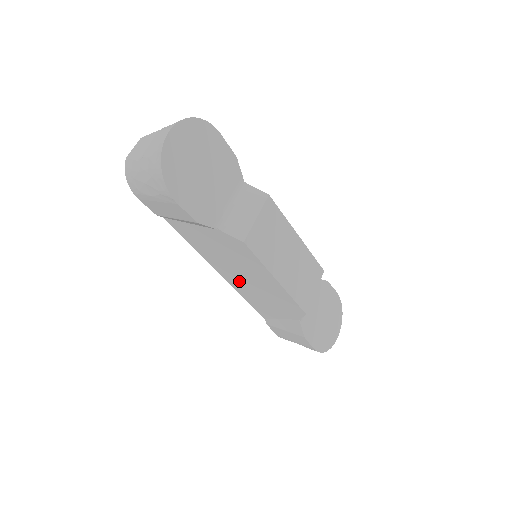
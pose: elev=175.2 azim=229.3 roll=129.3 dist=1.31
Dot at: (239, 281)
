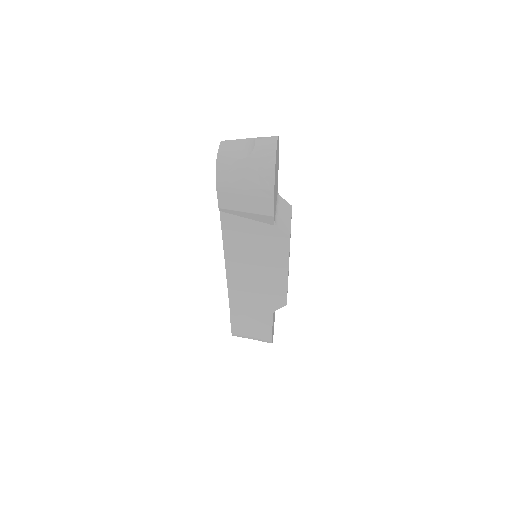
Dot at: (242, 276)
